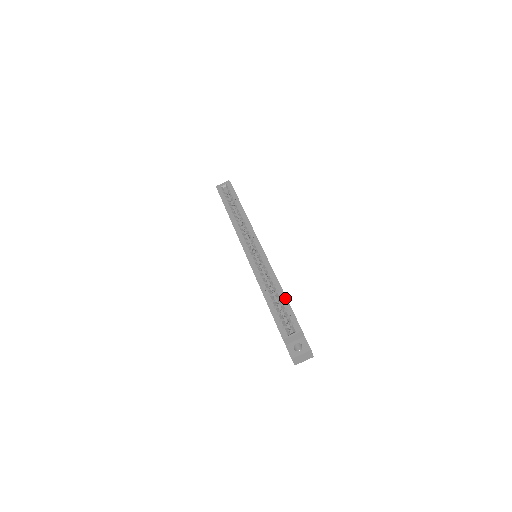
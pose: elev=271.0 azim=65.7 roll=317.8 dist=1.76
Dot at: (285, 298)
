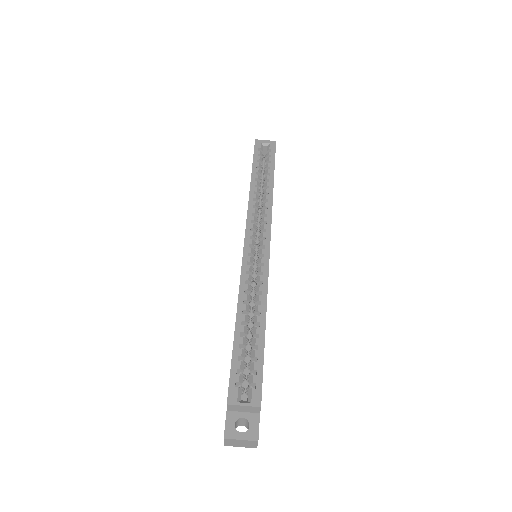
Dot at: (263, 341)
